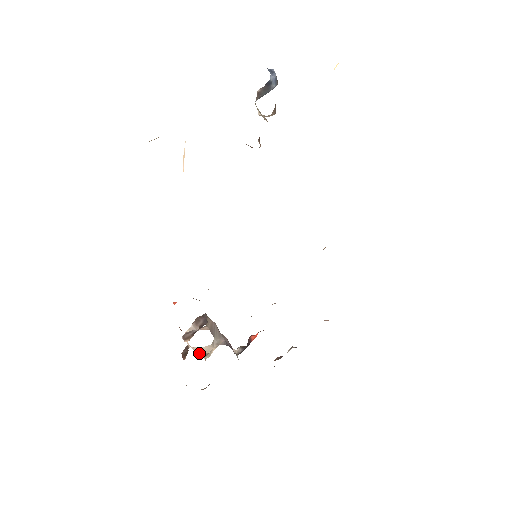
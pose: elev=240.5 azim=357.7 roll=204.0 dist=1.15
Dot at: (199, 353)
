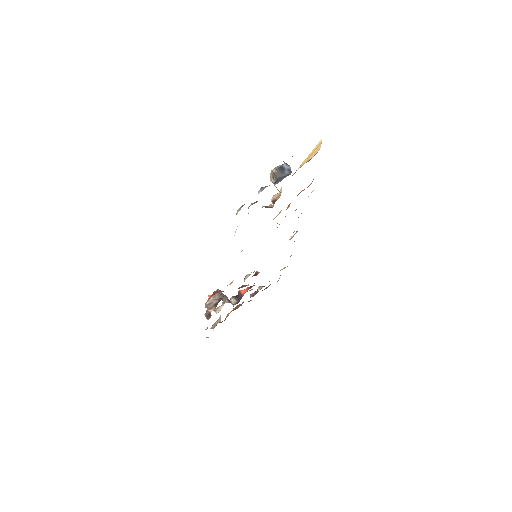
Dot at: occluded
